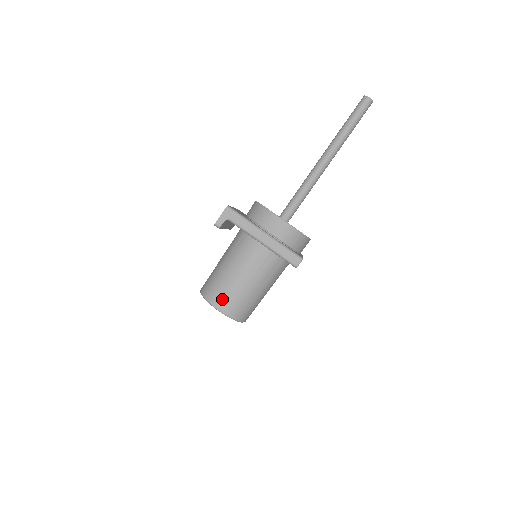
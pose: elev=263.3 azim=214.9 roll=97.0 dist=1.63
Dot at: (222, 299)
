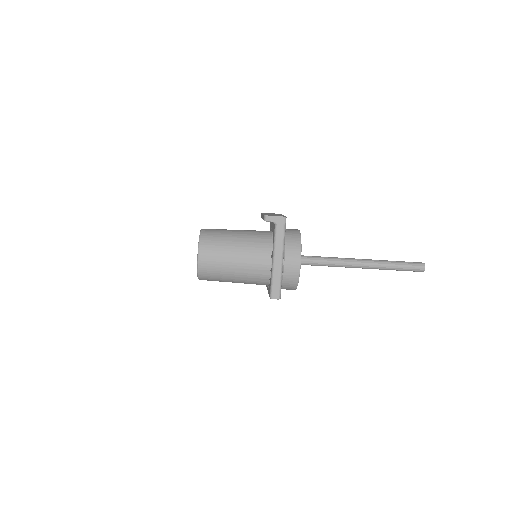
Dot at: (209, 255)
